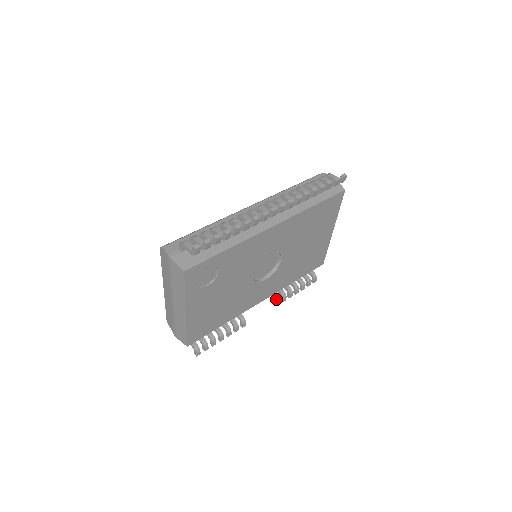
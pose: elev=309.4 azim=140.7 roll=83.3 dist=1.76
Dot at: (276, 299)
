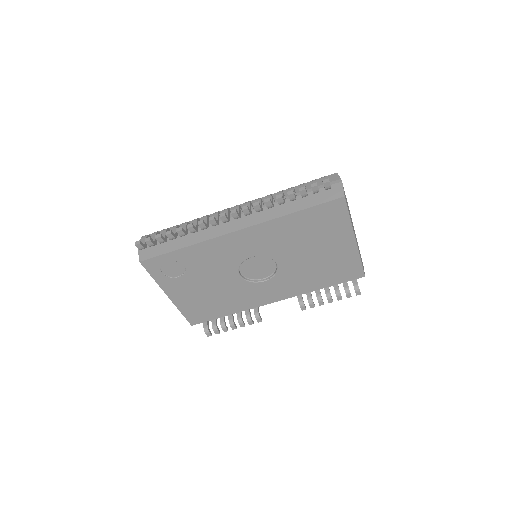
Dot at: (299, 303)
